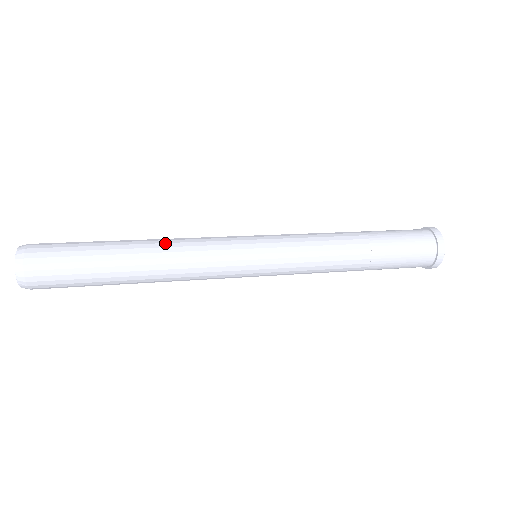
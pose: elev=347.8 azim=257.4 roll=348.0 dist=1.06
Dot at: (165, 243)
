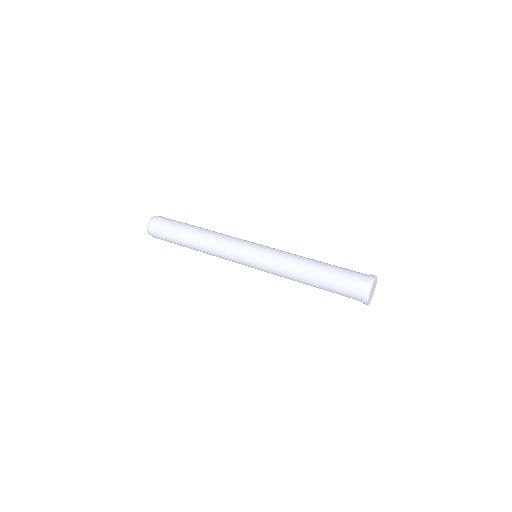
Dot at: (207, 237)
